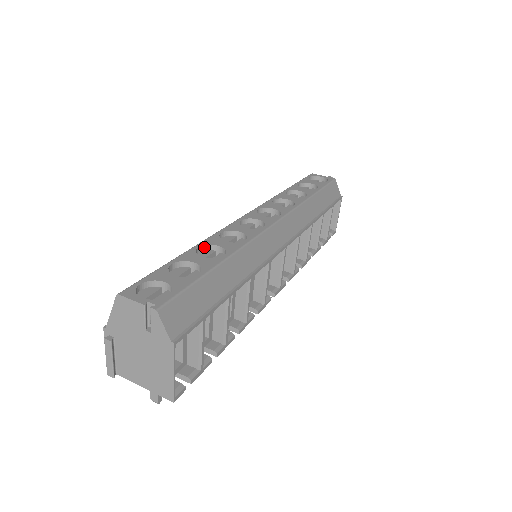
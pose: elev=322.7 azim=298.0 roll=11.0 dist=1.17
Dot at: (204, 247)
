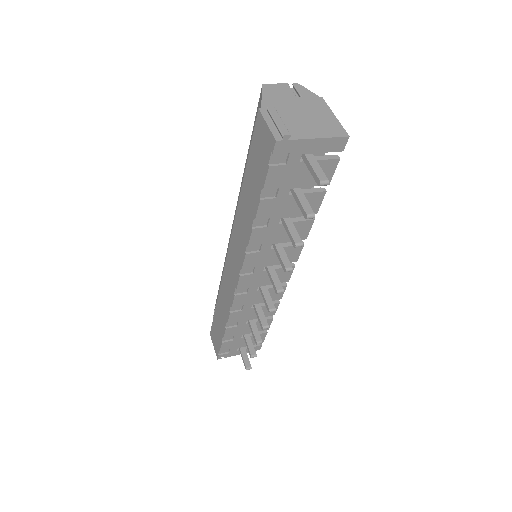
Dot at: occluded
